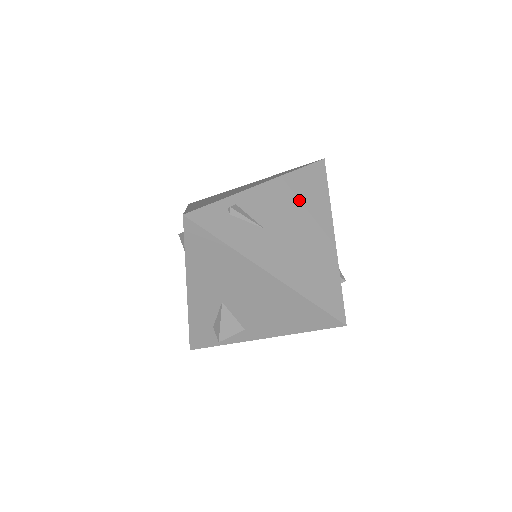
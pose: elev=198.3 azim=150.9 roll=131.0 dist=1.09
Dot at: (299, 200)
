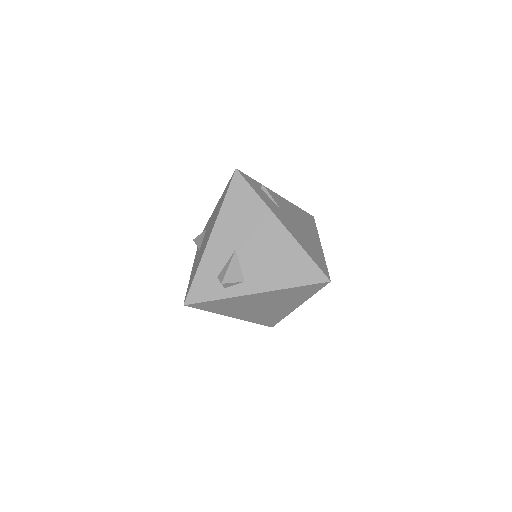
Dot at: (300, 217)
